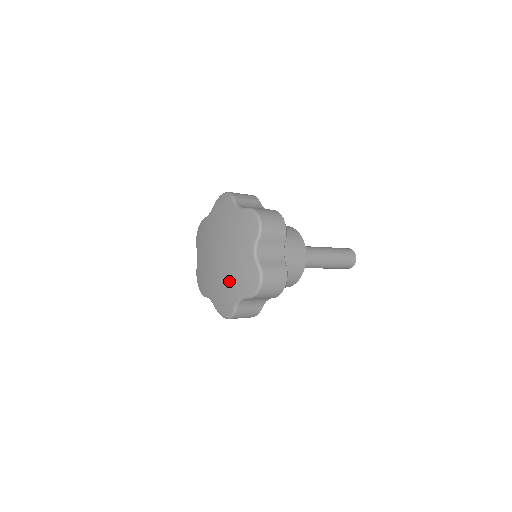
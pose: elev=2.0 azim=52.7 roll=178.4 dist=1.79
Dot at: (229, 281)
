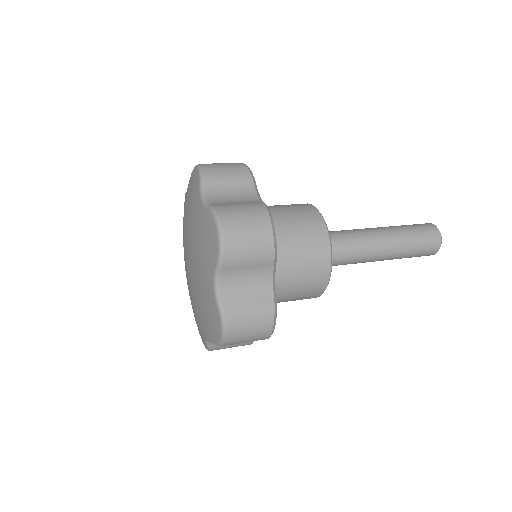
Dot at: (197, 307)
